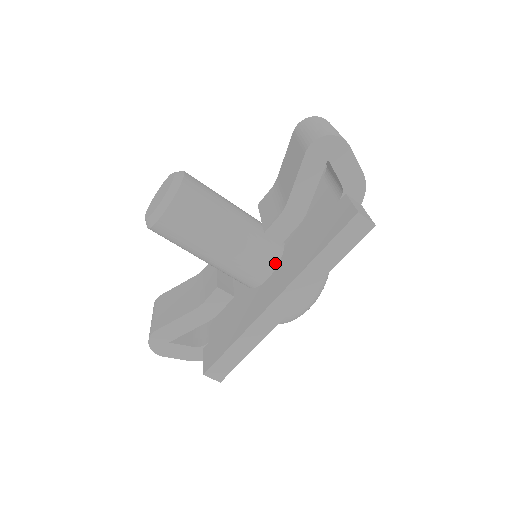
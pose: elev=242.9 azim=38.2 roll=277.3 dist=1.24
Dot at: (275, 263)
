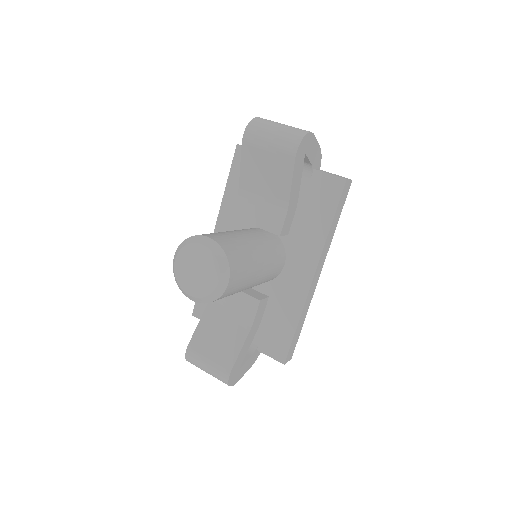
Dot at: (284, 251)
